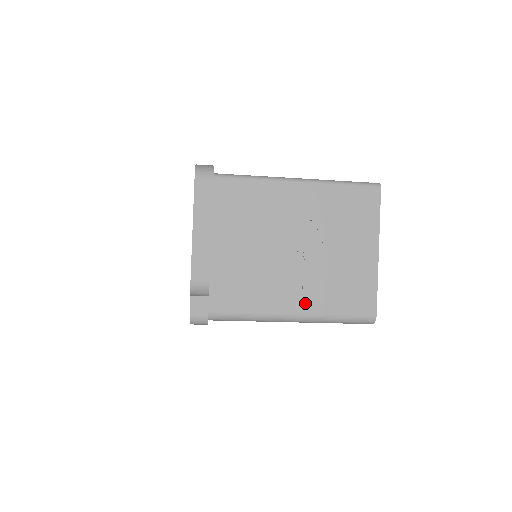
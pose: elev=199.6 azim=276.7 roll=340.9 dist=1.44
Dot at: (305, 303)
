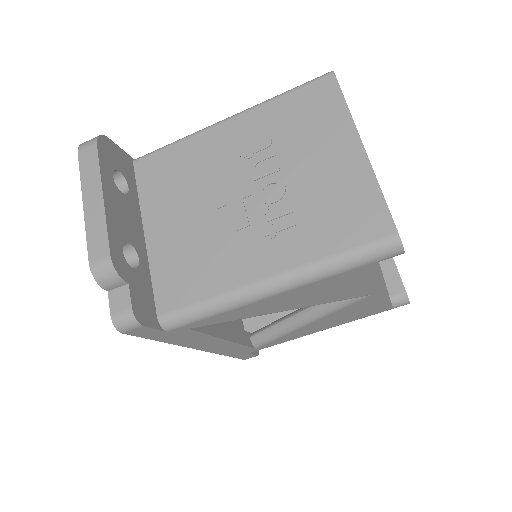
Dot at: (280, 257)
